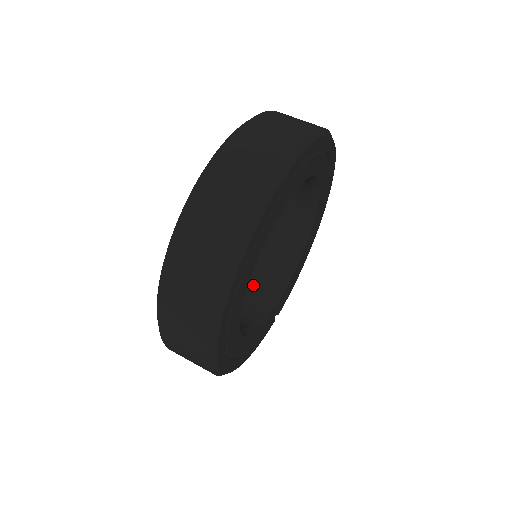
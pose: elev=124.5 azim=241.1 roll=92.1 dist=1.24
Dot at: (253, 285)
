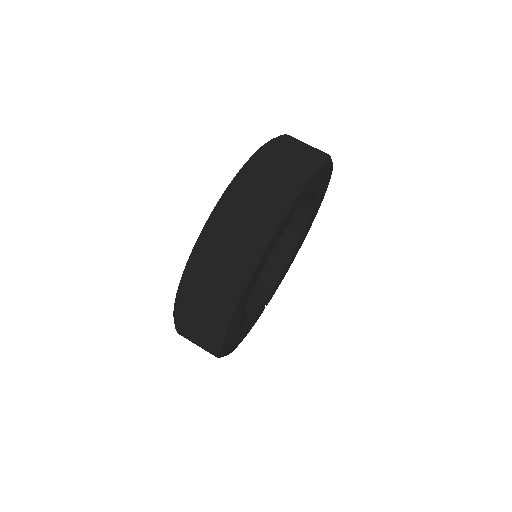
Dot at: occluded
